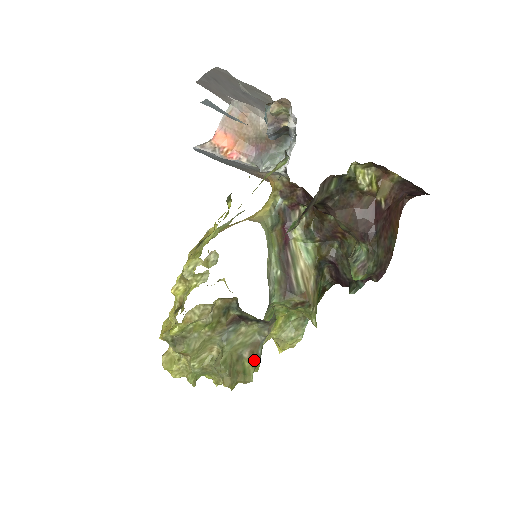
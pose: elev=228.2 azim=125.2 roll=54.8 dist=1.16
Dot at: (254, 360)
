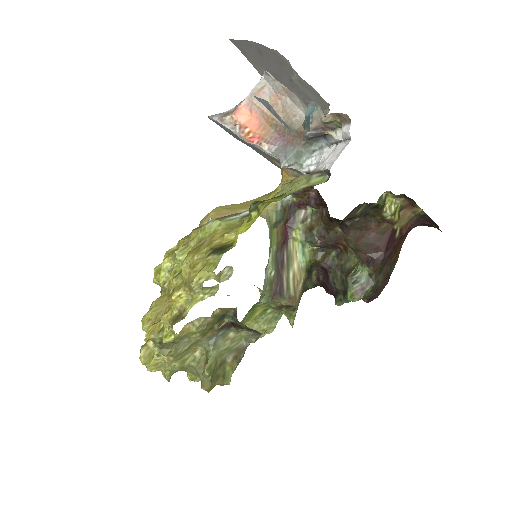
Dot at: (235, 364)
